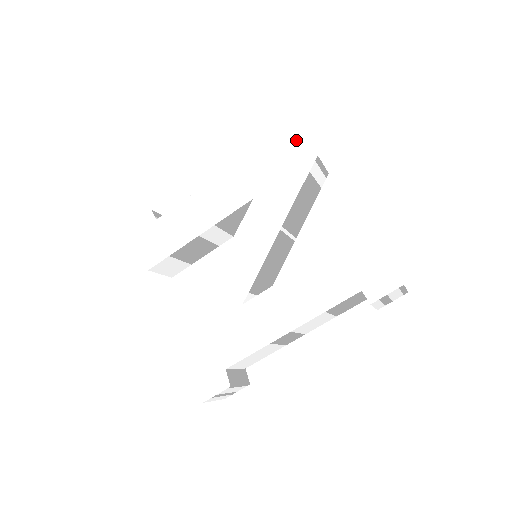
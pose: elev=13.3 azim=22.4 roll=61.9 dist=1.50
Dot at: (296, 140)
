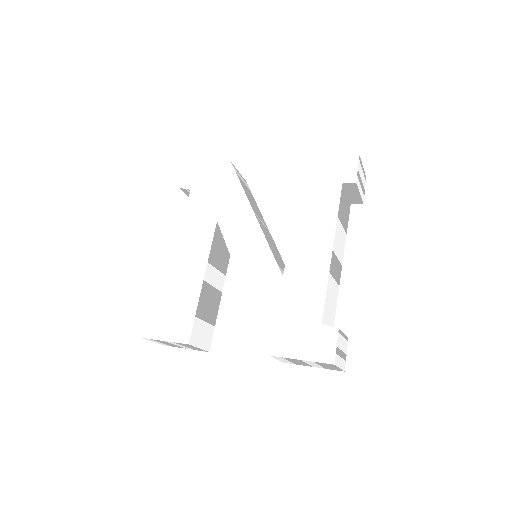
Dot at: (209, 170)
